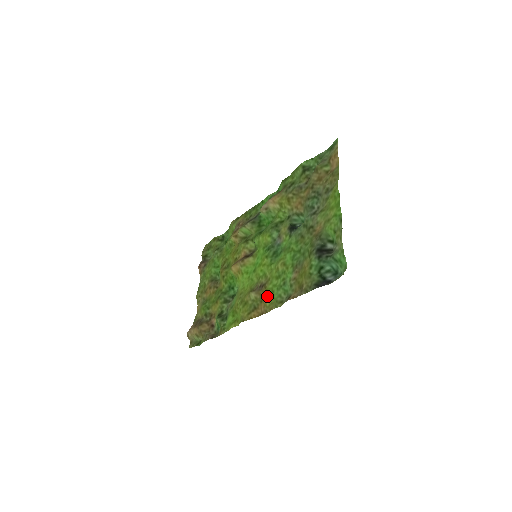
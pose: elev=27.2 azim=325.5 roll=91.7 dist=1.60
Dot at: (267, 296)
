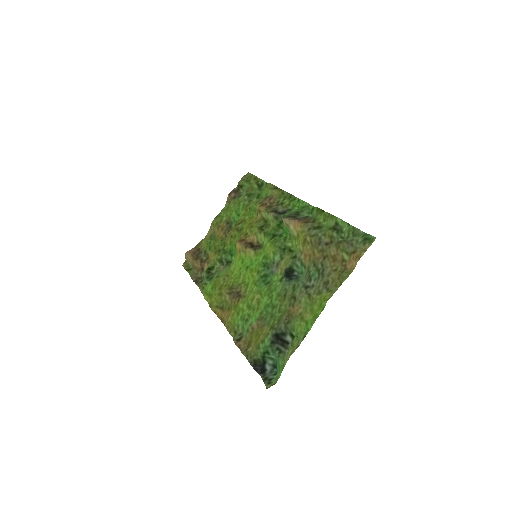
Dot at: (233, 312)
